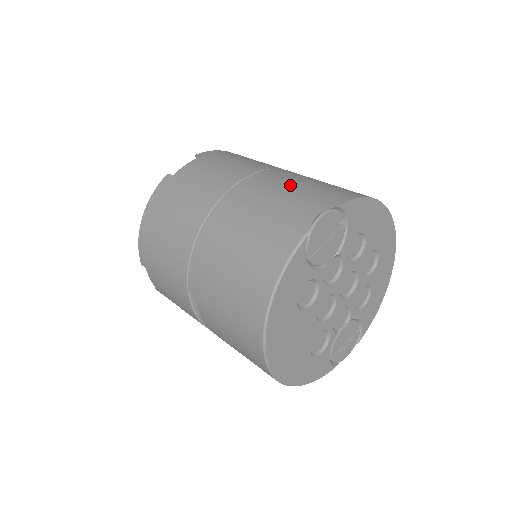
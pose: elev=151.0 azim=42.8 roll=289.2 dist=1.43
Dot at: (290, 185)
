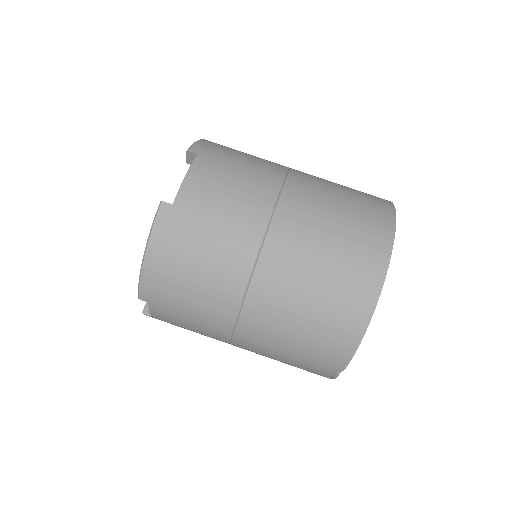
Dot at: (284, 347)
